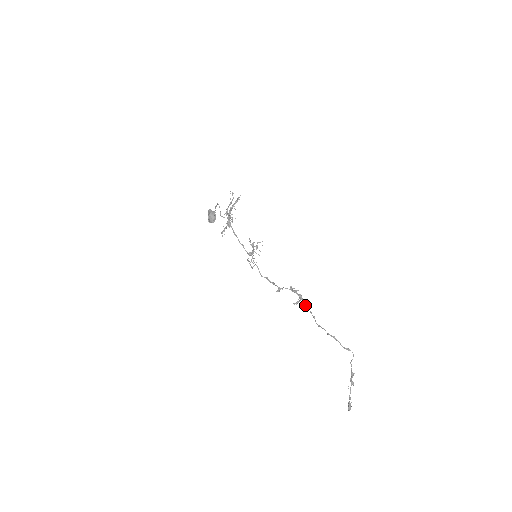
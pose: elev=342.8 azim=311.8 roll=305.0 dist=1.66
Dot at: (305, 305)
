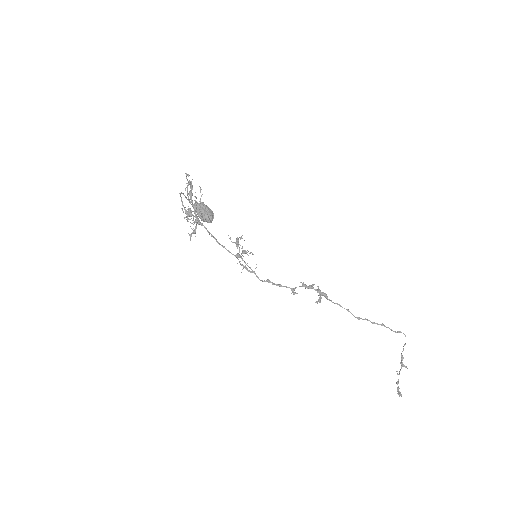
Dot at: (329, 300)
